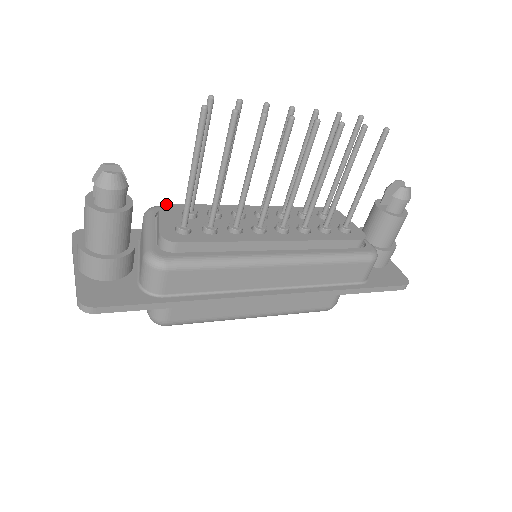
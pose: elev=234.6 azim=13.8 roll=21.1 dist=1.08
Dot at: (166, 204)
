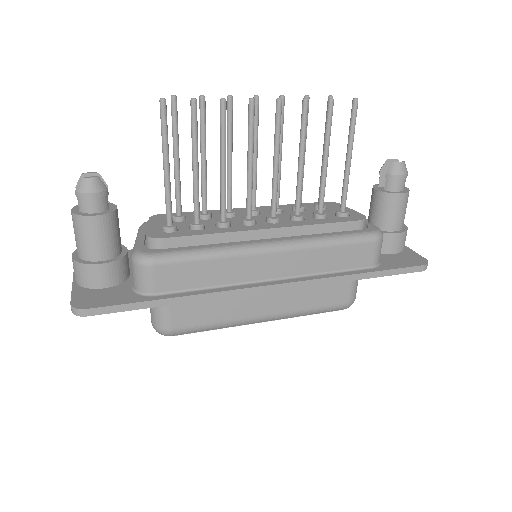
Dot at: (157, 214)
